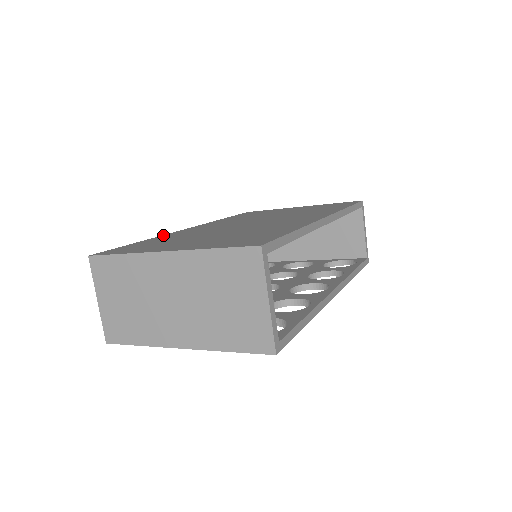
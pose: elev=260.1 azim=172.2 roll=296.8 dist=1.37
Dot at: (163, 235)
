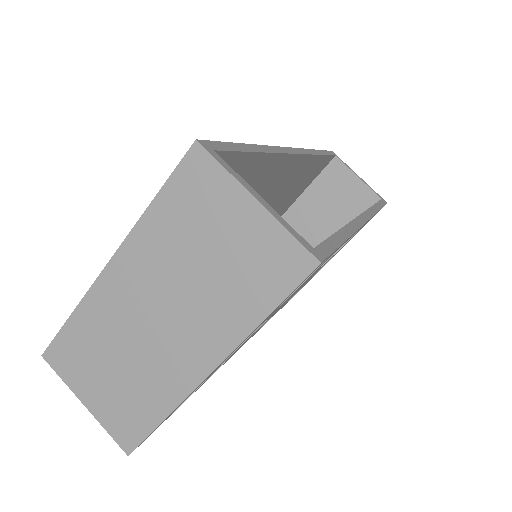
Dot at: occluded
